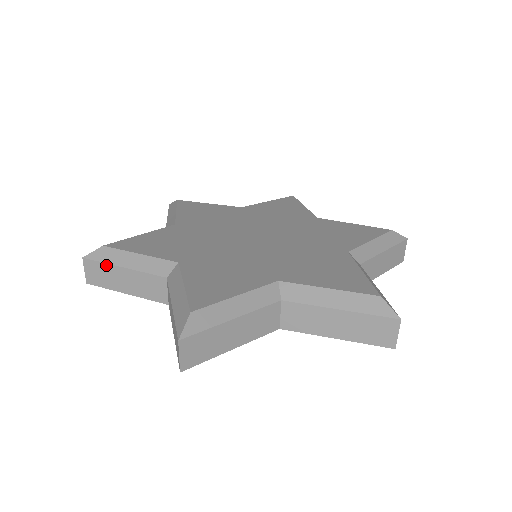
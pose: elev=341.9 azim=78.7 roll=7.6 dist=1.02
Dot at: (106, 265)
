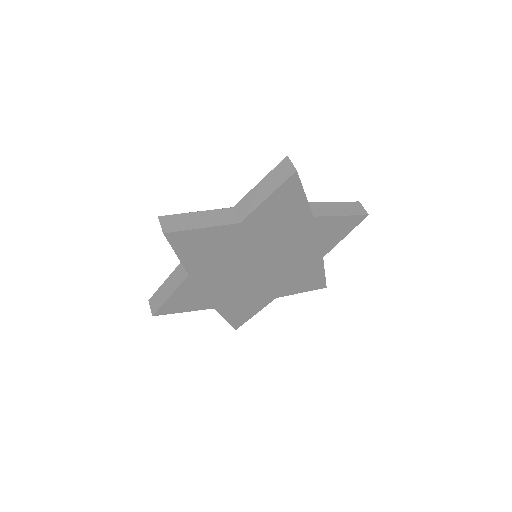
Dot at: (181, 215)
